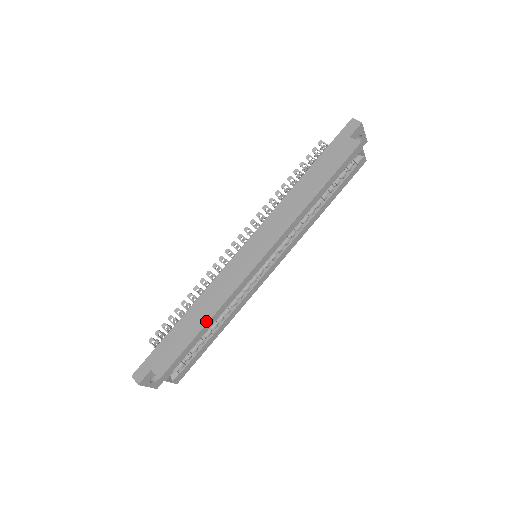
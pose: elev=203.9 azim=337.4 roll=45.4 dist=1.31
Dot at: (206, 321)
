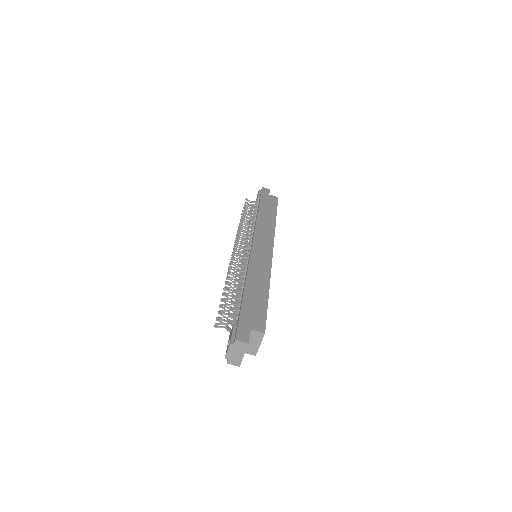
Dot at: (267, 288)
